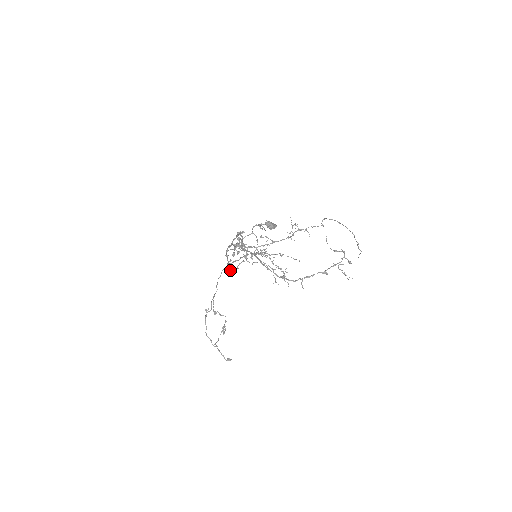
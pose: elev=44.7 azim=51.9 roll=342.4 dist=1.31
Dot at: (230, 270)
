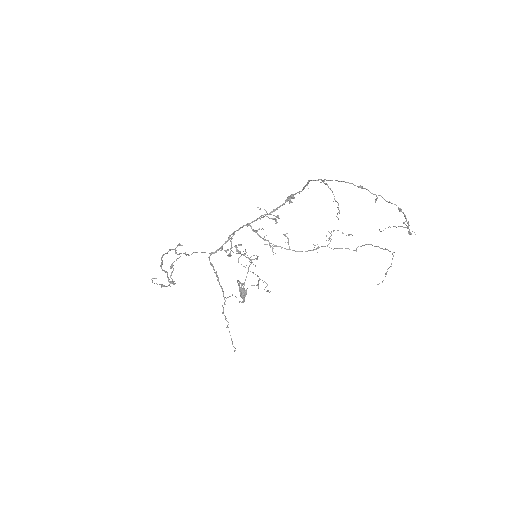
Dot at: occluded
